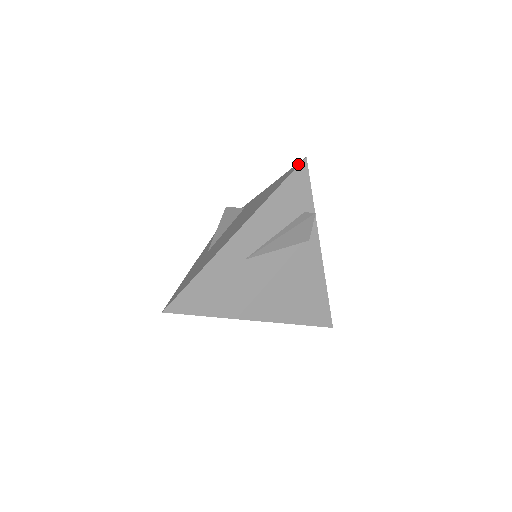
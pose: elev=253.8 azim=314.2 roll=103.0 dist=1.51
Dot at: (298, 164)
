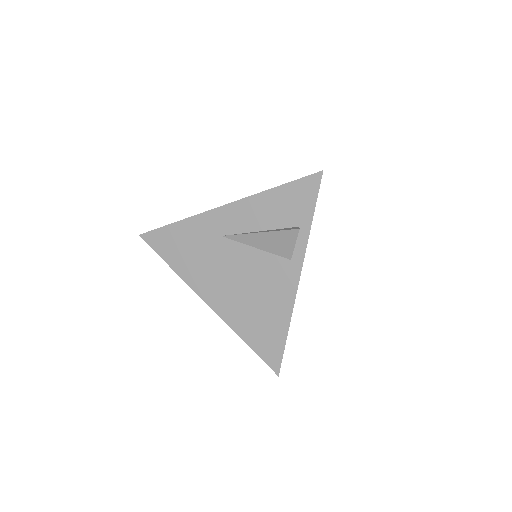
Dot at: (314, 174)
